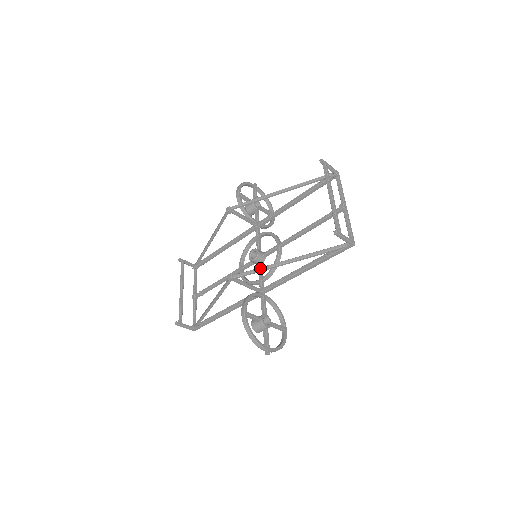
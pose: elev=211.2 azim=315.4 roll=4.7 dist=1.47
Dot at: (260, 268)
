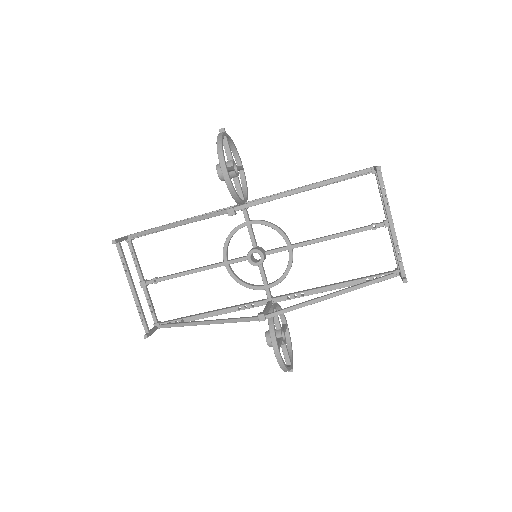
Dot at: (300, 306)
